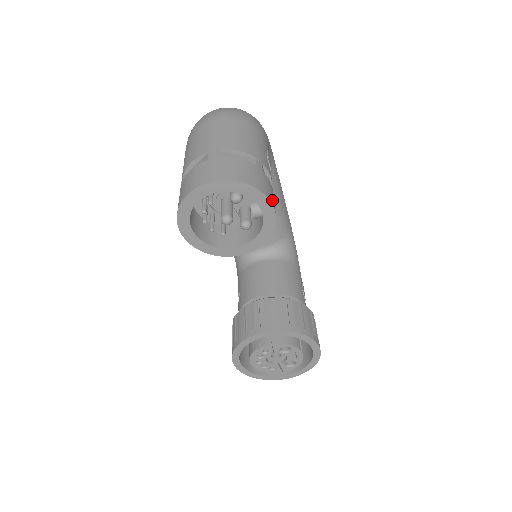
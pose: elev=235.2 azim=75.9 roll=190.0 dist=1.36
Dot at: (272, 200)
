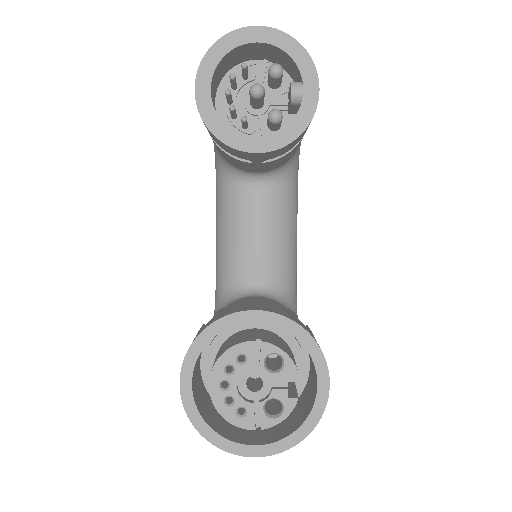
Dot at: (317, 84)
